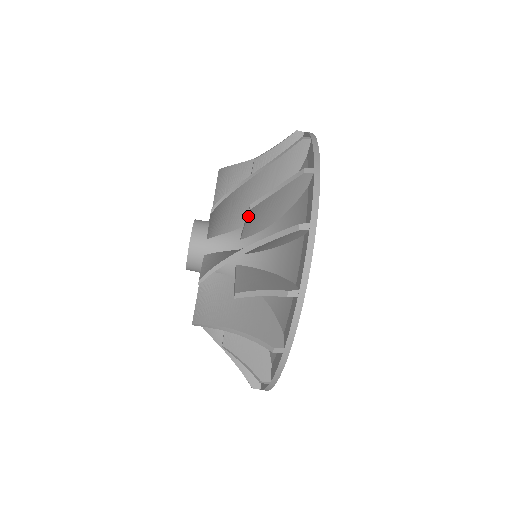
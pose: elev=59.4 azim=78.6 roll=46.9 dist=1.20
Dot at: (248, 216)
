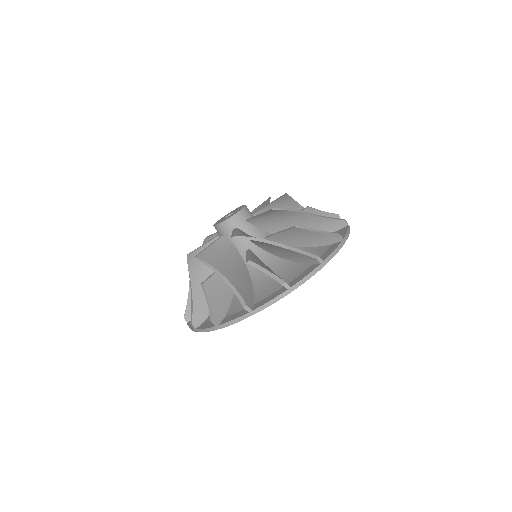
Dot at: (247, 260)
